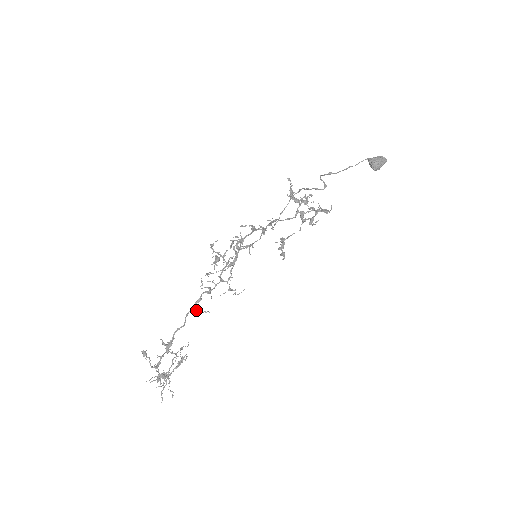
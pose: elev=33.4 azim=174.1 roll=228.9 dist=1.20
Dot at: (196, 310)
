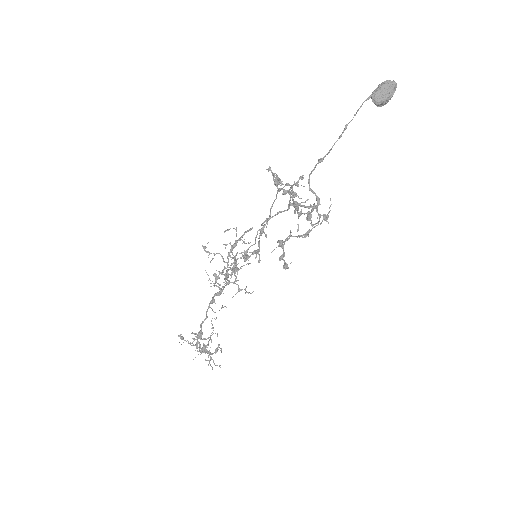
Dot at: occluded
